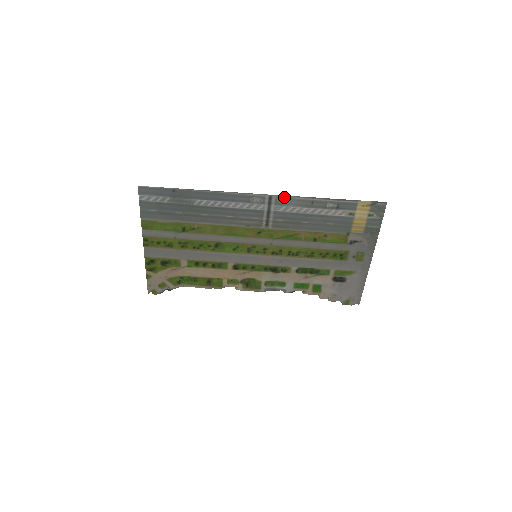
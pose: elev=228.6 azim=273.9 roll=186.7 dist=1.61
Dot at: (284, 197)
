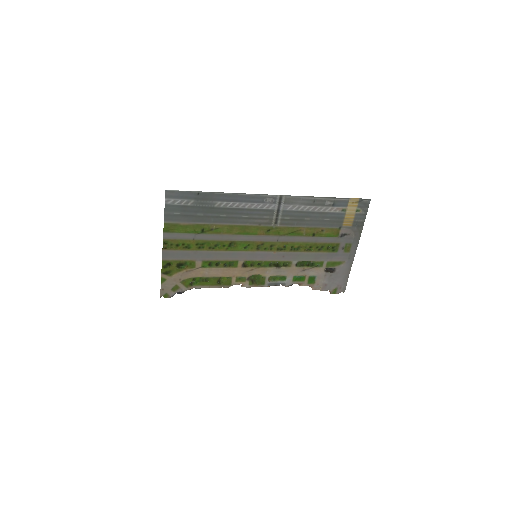
Dot at: (292, 197)
